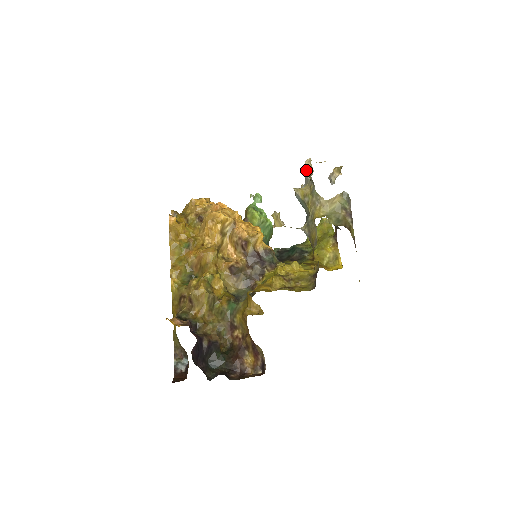
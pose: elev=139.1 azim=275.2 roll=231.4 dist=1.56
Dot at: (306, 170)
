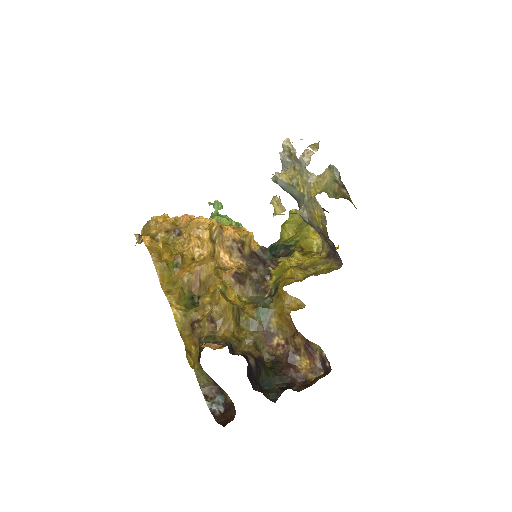
Dot at: (283, 153)
